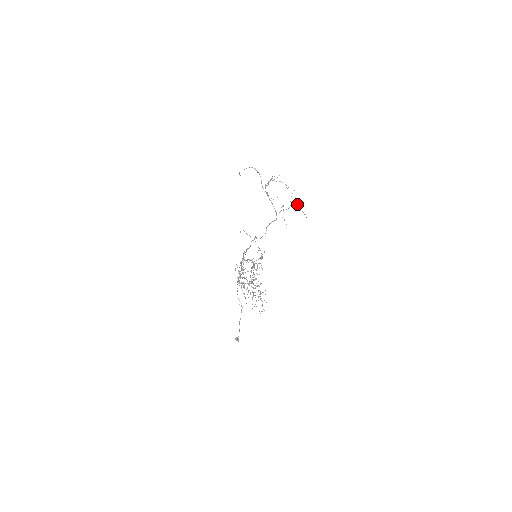
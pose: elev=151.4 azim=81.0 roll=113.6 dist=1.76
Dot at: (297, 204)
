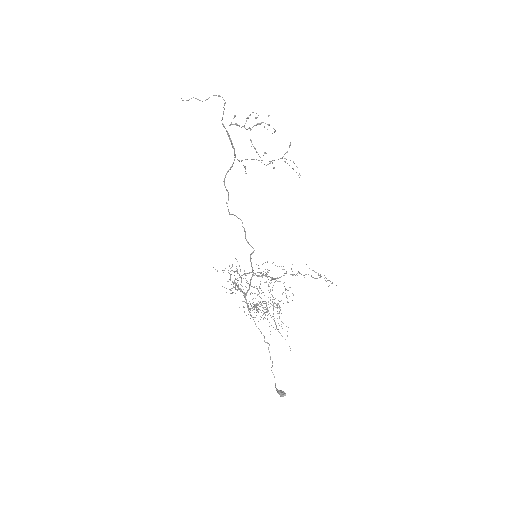
Dot at: occluded
